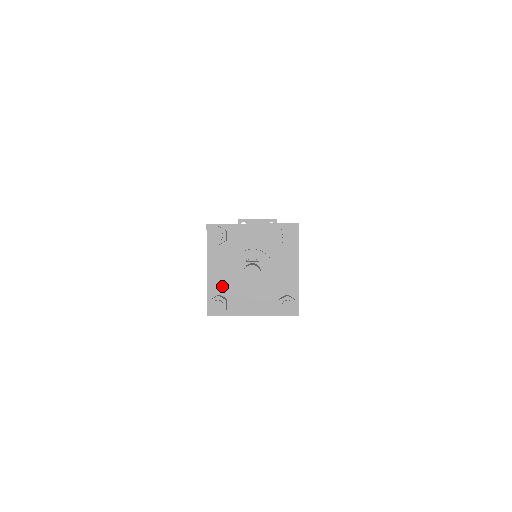
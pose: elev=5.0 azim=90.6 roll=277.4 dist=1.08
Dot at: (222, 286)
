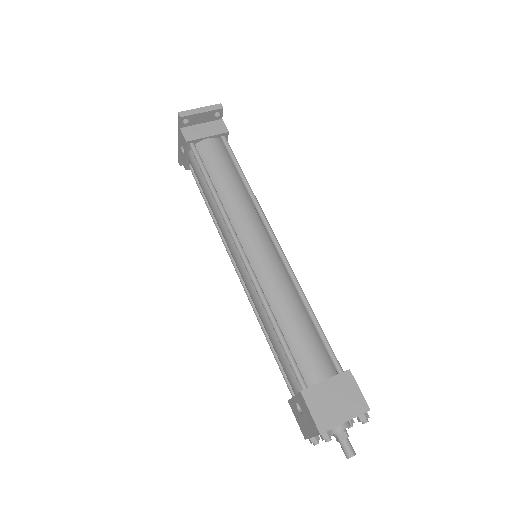
Dot at: occluded
